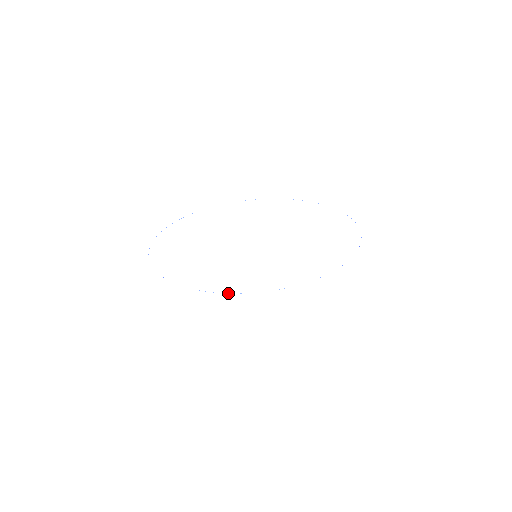
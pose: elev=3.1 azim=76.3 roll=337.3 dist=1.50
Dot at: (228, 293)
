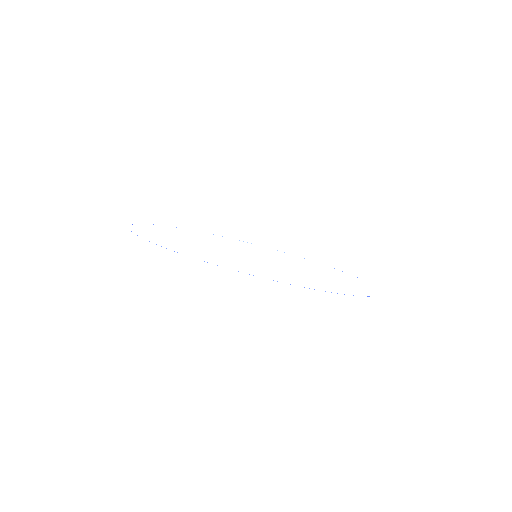
Dot at: occluded
